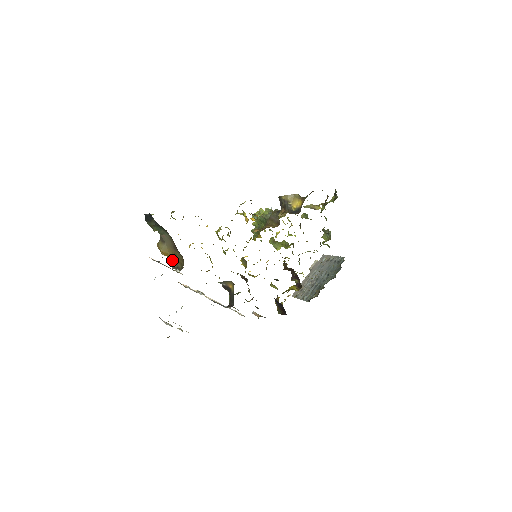
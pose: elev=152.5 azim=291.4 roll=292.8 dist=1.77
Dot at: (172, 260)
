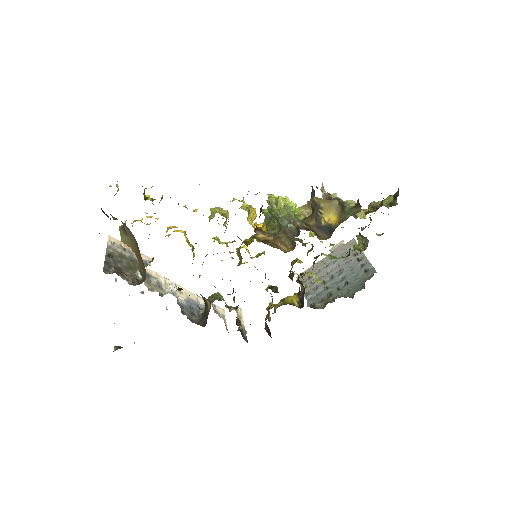
Dot at: (136, 255)
